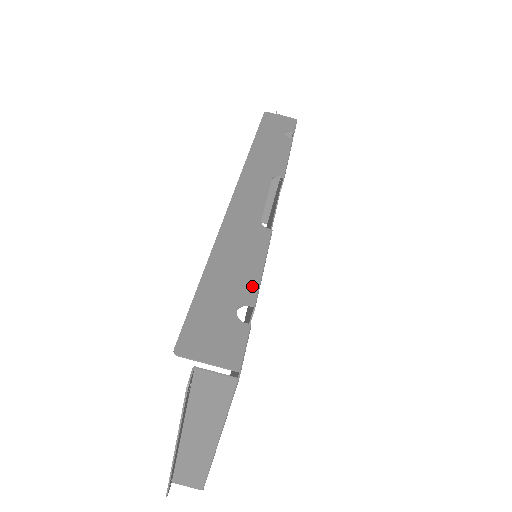
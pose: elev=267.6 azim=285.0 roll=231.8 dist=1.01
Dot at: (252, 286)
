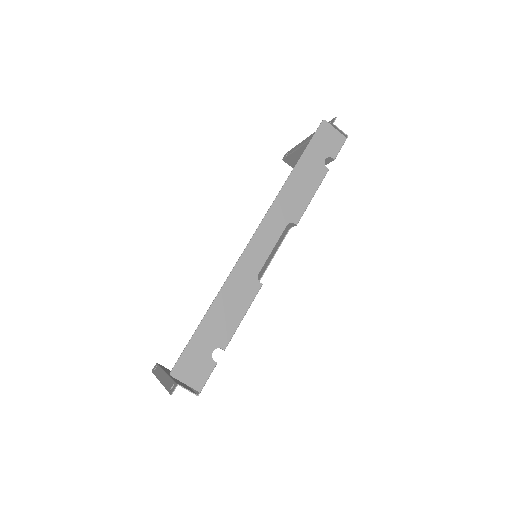
Dot at: (229, 334)
